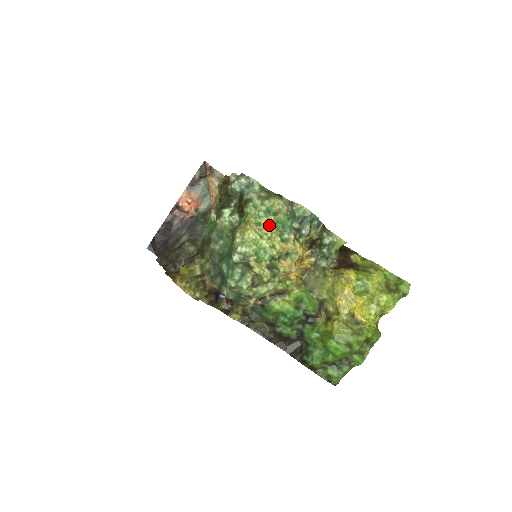
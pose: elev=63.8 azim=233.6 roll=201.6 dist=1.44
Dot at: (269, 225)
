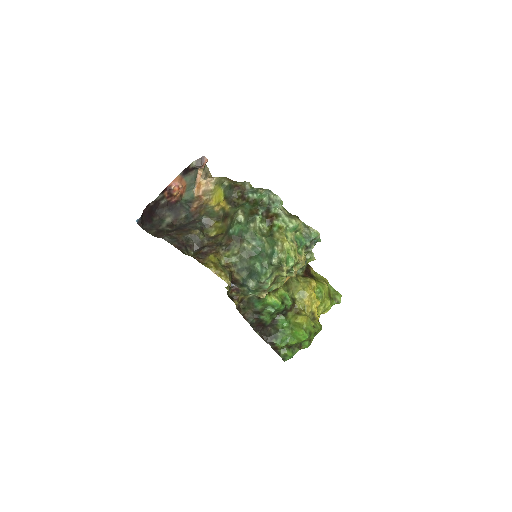
Dot at: (293, 239)
